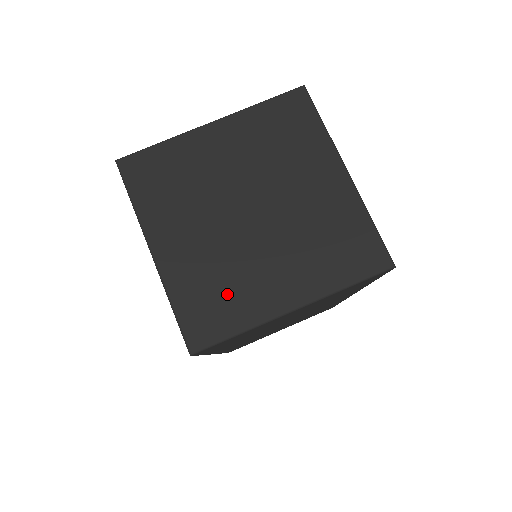
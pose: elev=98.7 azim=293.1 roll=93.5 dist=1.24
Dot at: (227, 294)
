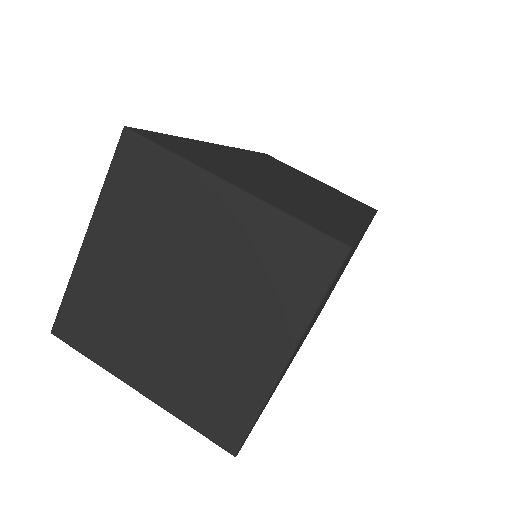
Dot at: (106, 328)
